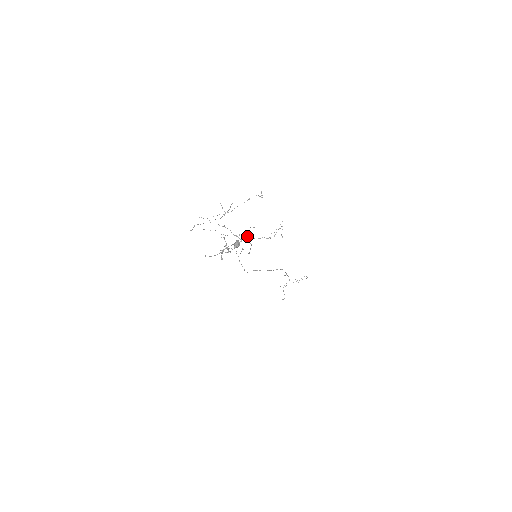
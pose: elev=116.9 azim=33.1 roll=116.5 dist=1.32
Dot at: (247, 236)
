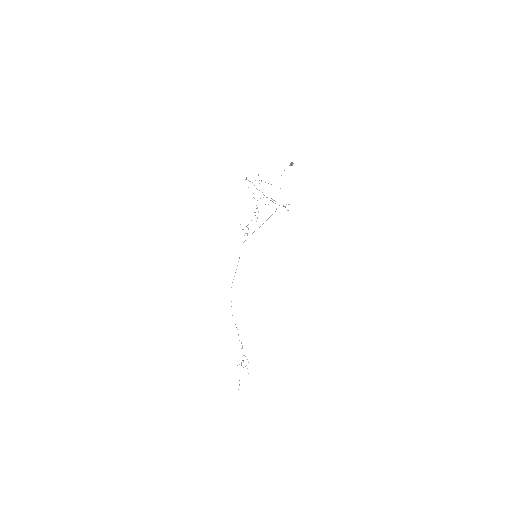
Dot at: (252, 233)
